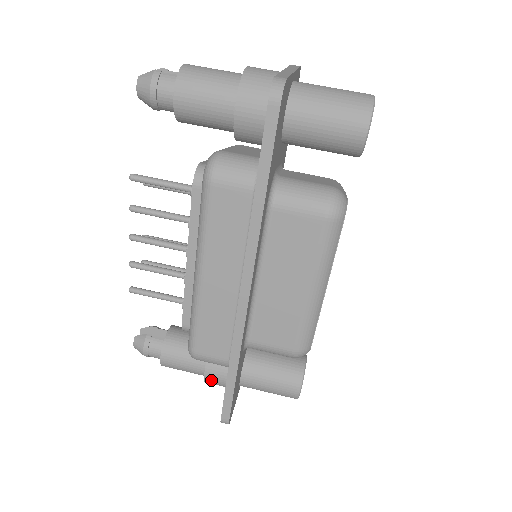
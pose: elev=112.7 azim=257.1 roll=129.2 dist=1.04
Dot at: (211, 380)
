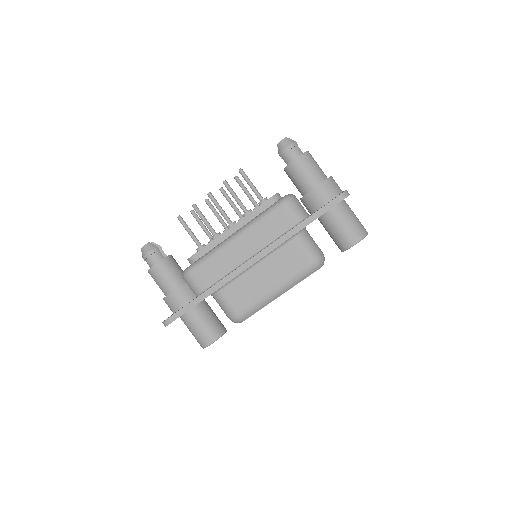
Dot at: (171, 299)
